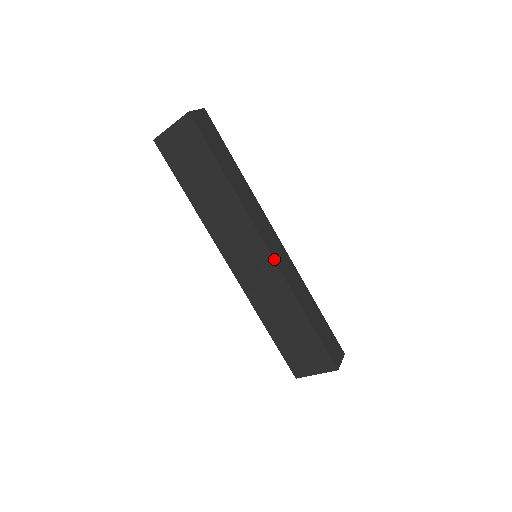
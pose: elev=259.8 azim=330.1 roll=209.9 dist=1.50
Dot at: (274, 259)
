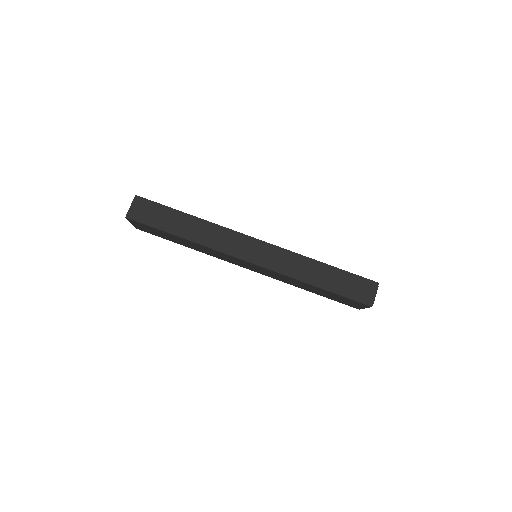
Dot at: (259, 265)
